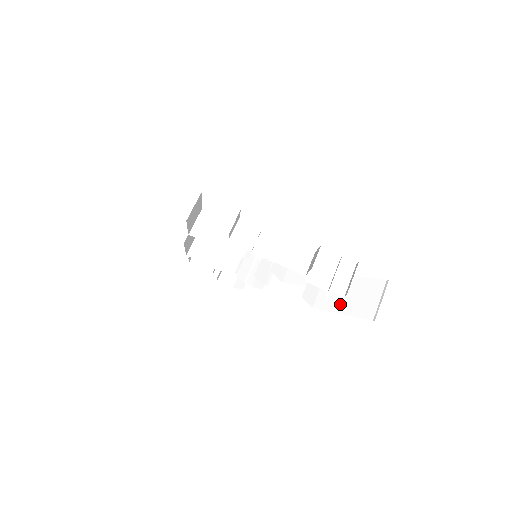
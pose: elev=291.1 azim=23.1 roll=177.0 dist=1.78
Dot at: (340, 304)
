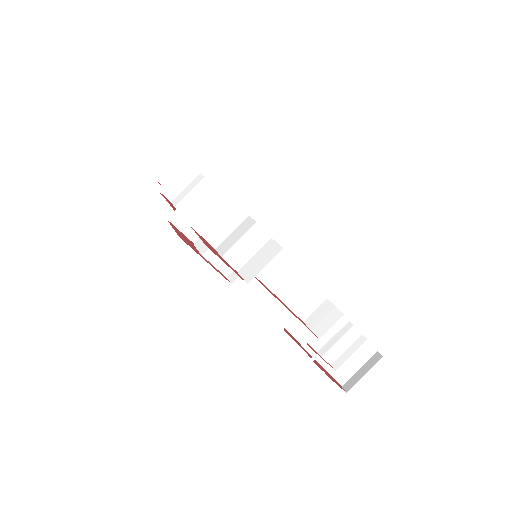
Dot at: occluded
